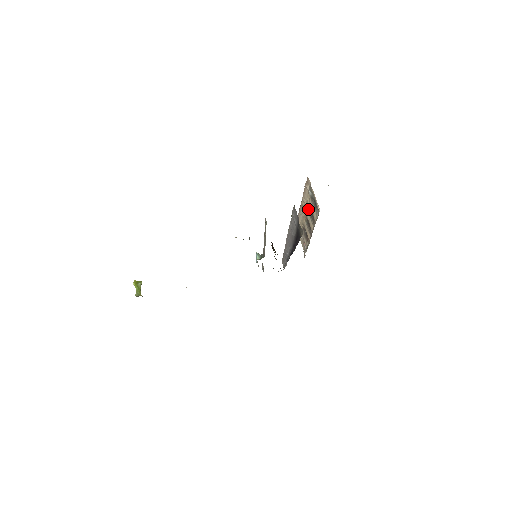
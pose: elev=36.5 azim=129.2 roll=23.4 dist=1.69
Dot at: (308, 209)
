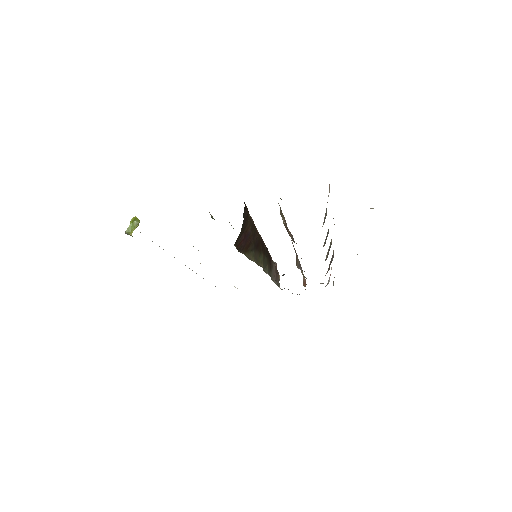
Dot at: occluded
